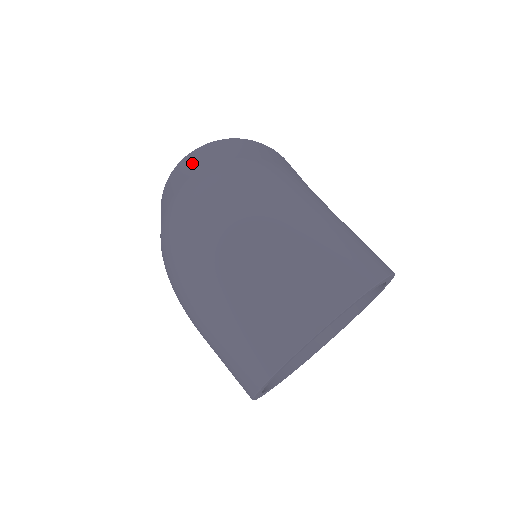
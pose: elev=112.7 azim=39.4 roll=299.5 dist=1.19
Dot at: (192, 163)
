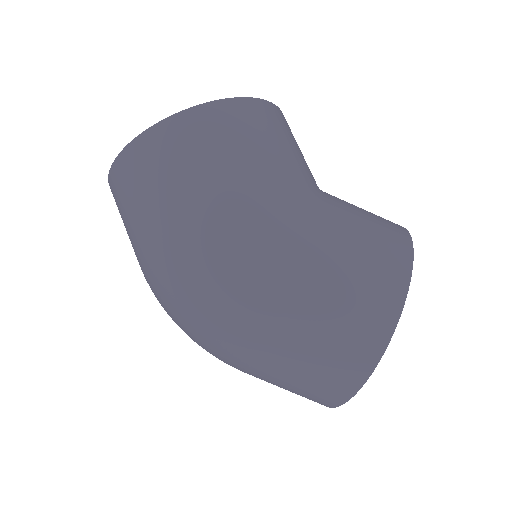
Dot at: (125, 218)
